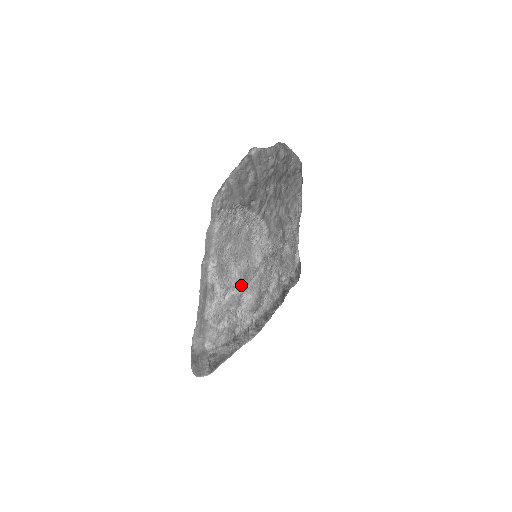
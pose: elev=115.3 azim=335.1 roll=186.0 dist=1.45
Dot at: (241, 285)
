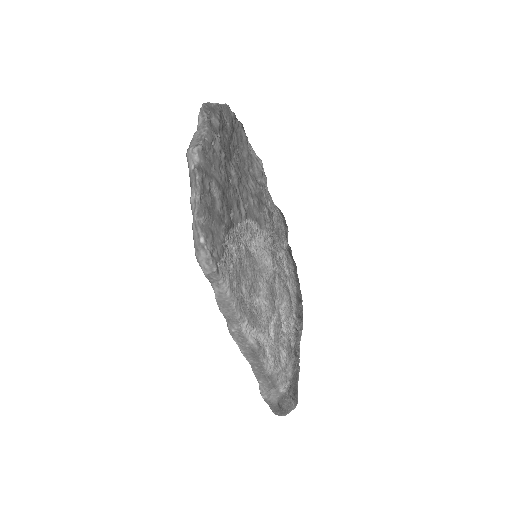
Dot at: (274, 306)
